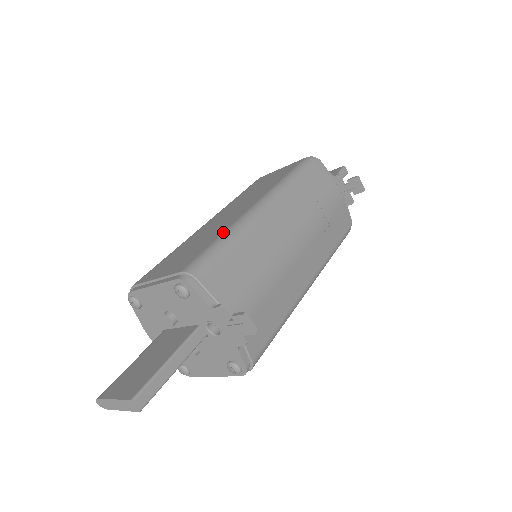
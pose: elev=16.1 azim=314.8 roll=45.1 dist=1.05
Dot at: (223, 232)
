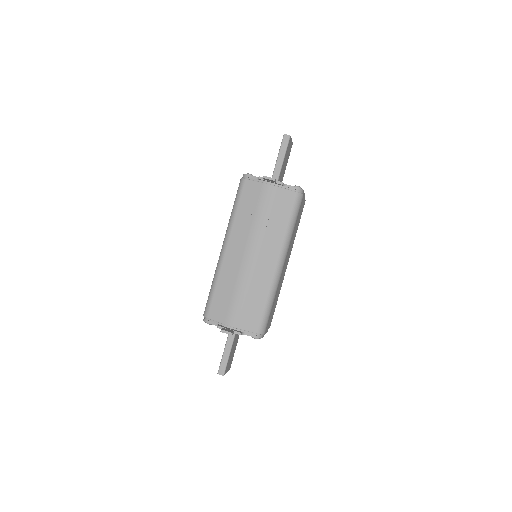
Dot at: (213, 279)
